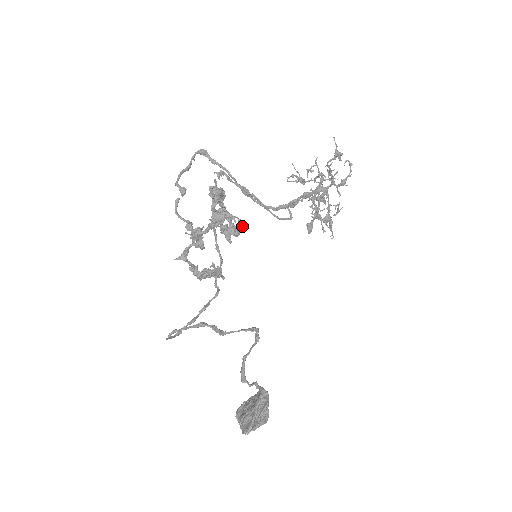
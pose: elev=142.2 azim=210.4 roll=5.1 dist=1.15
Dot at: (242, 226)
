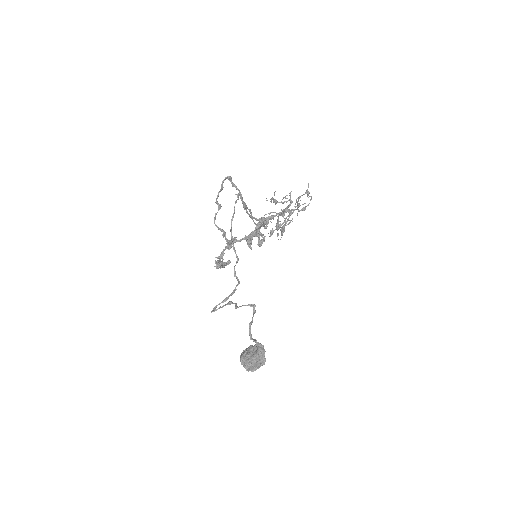
Dot at: (264, 240)
